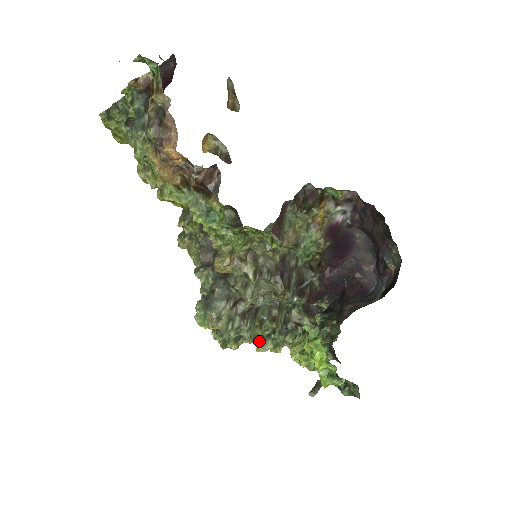
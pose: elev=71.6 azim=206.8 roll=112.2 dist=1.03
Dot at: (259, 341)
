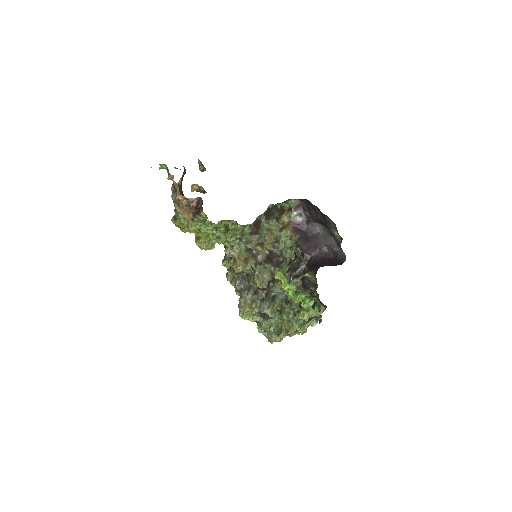
Dot at: occluded
